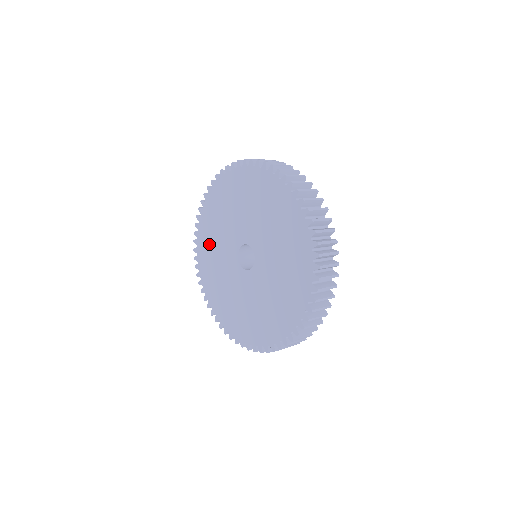
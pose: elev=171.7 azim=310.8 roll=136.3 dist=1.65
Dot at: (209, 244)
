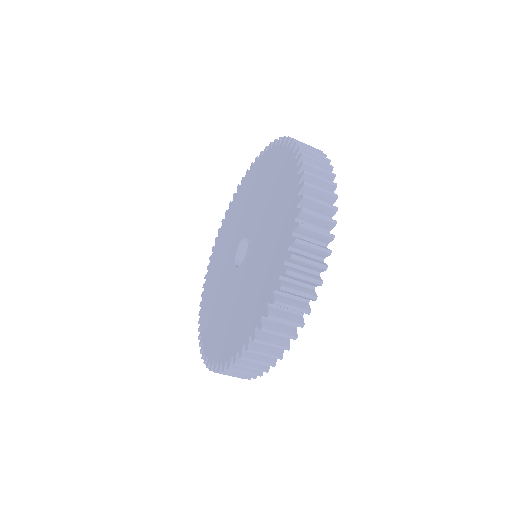
Dot at: (211, 310)
